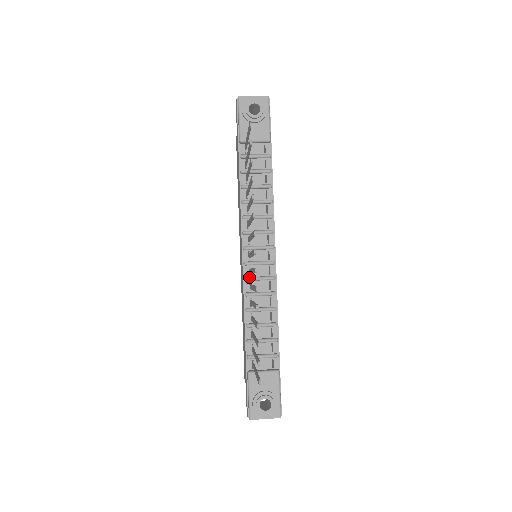
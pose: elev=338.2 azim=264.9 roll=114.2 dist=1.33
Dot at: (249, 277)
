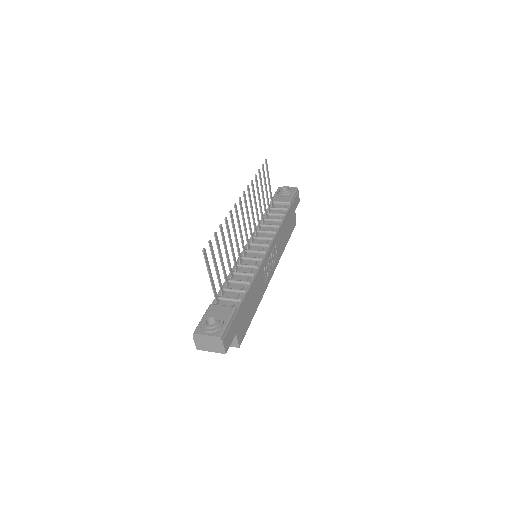
Dot at: (242, 256)
